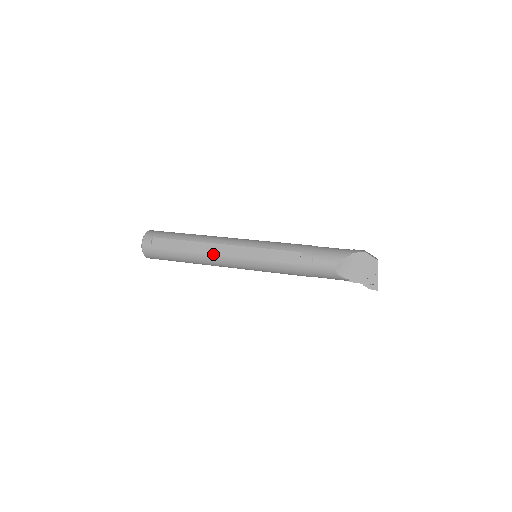
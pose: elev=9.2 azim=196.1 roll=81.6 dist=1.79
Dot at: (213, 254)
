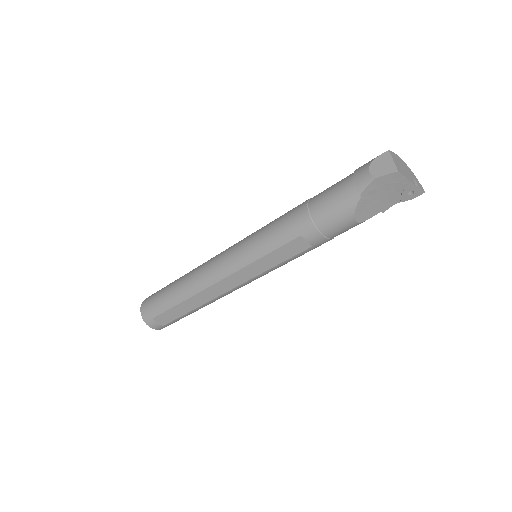
Dot at: (219, 295)
